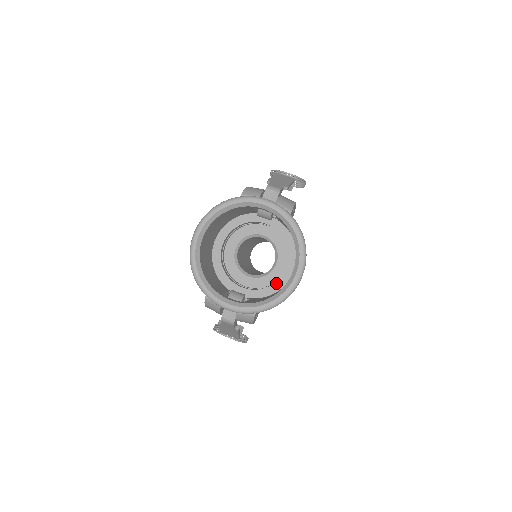
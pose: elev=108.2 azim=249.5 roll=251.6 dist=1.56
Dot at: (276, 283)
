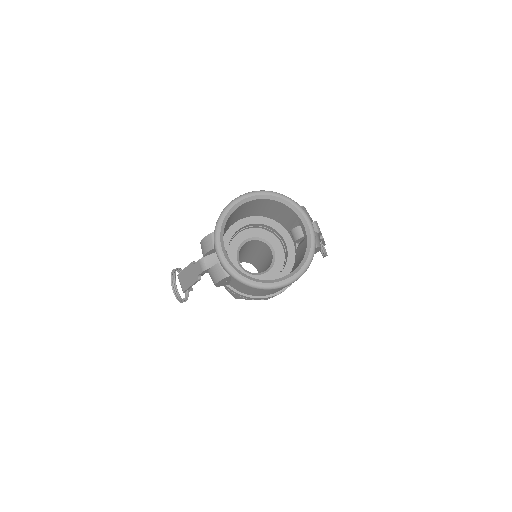
Dot at: occluded
